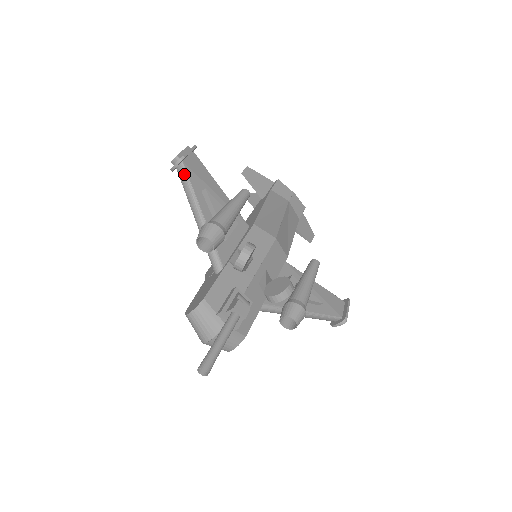
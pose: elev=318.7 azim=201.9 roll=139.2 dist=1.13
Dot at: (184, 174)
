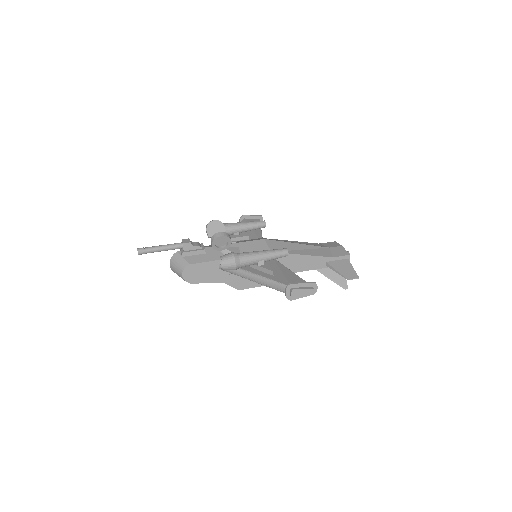
Dot at: occluded
